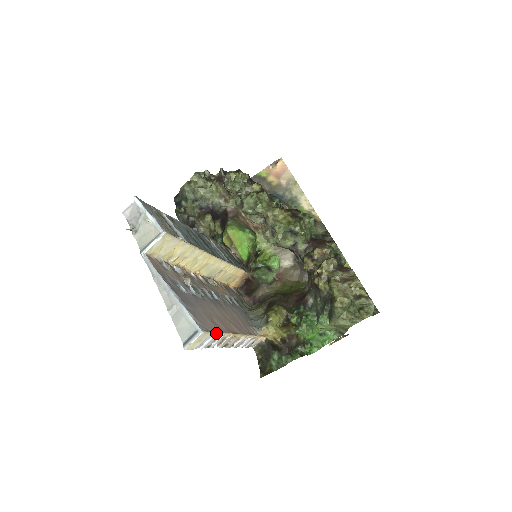
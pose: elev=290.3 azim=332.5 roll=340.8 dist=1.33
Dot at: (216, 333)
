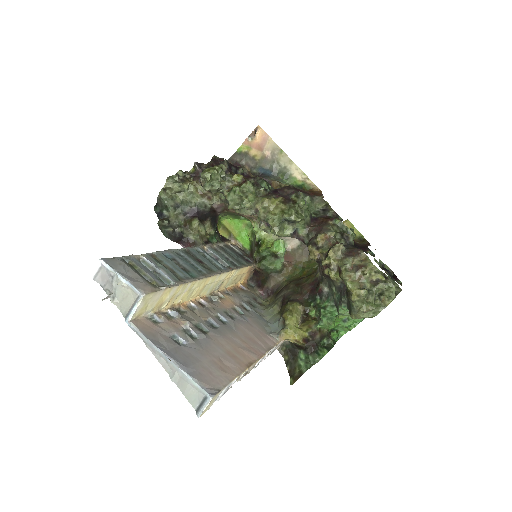
Dot at: (228, 384)
